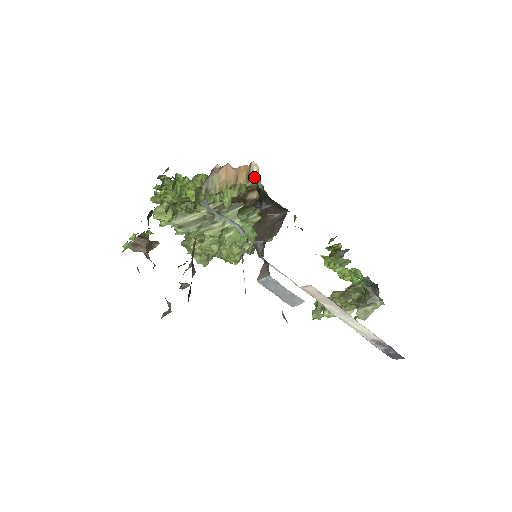
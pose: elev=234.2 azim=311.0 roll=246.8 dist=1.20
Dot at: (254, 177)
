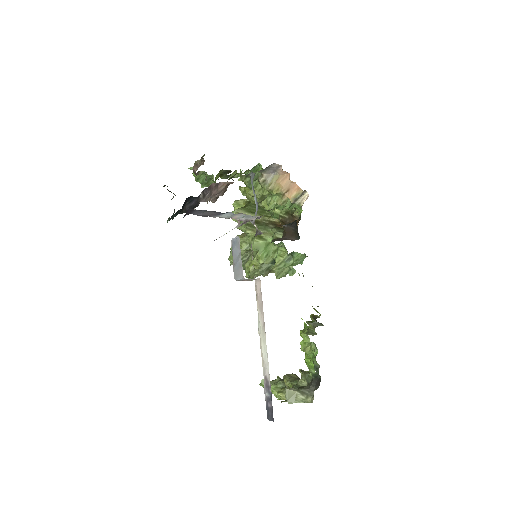
Dot at: (301, 206)
